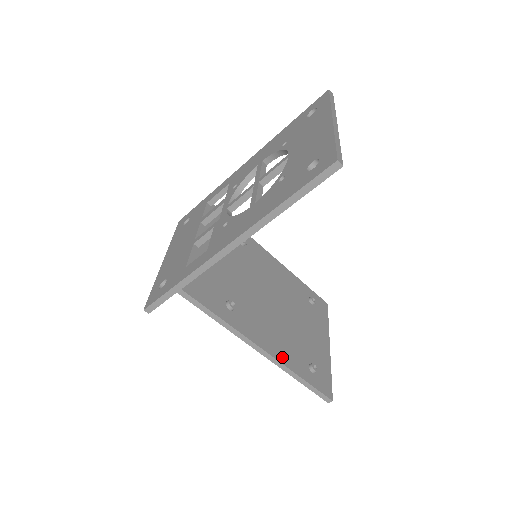
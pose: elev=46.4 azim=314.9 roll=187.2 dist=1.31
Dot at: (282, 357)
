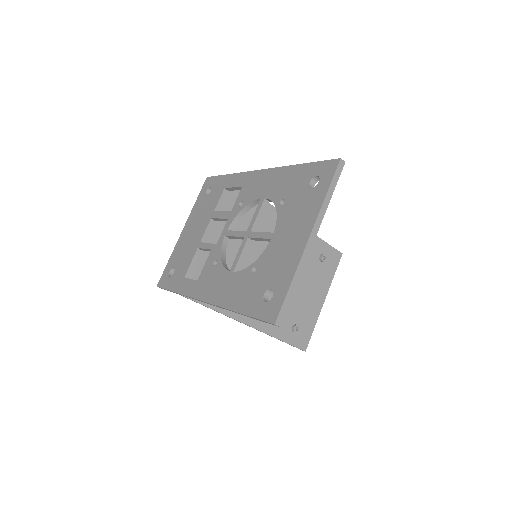
Dot at: (266, 327)
